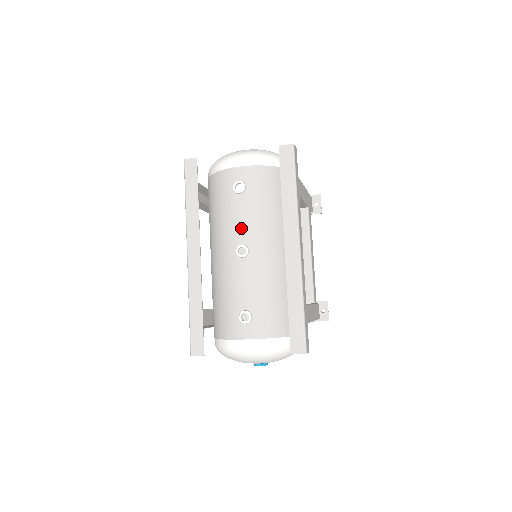
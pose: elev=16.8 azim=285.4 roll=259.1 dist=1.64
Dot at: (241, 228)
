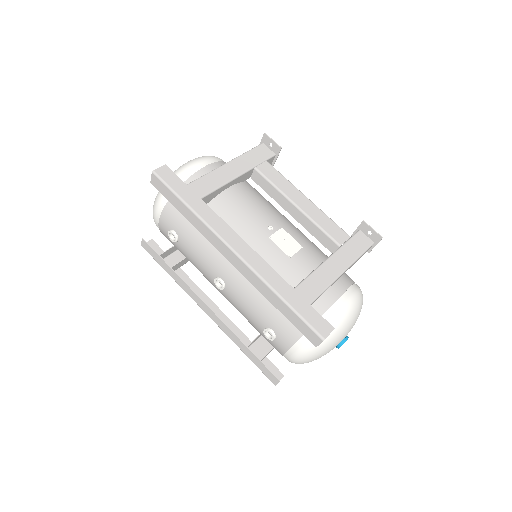
Dot at: (203, 266)
